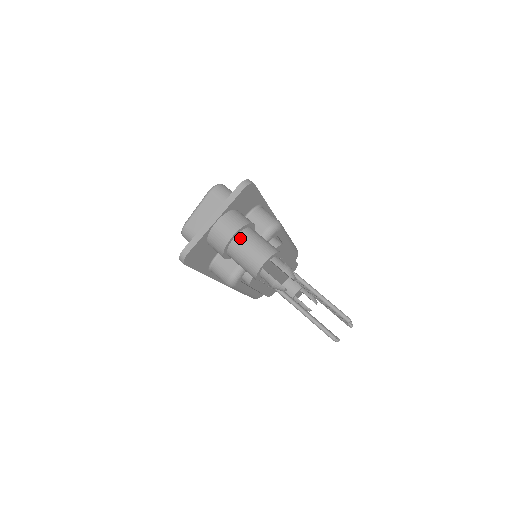
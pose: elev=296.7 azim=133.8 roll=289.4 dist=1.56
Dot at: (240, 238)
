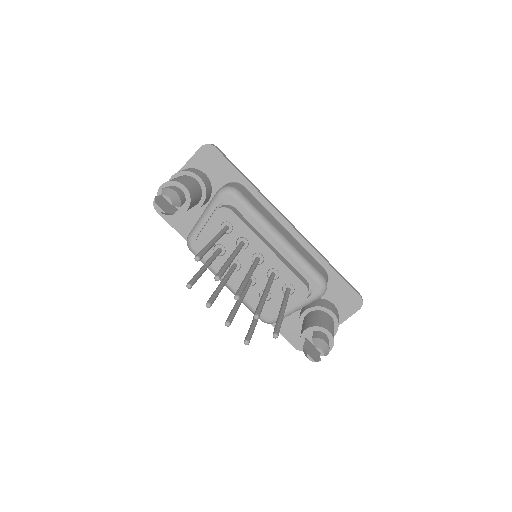
Dot at: occluded
